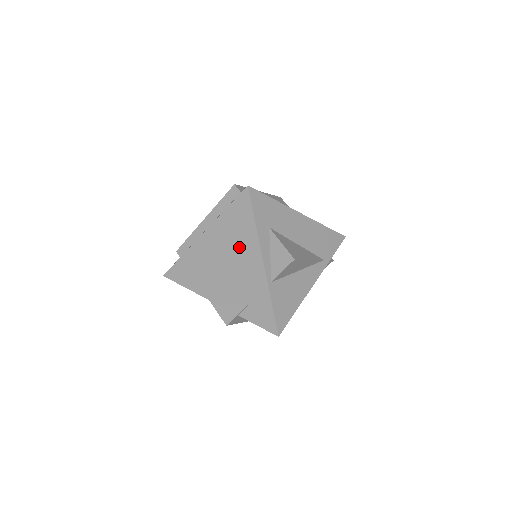
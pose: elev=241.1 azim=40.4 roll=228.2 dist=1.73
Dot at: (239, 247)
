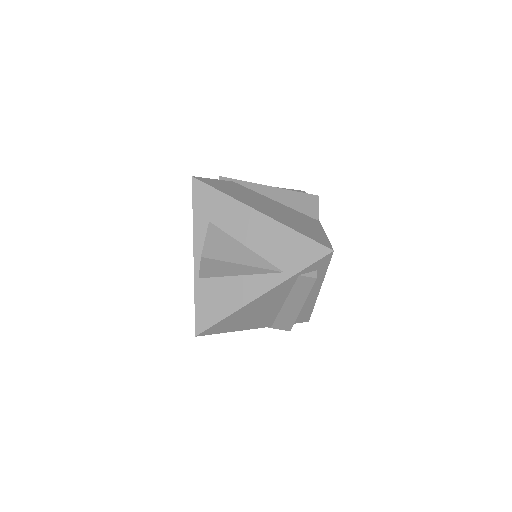
Dot at: occluded
